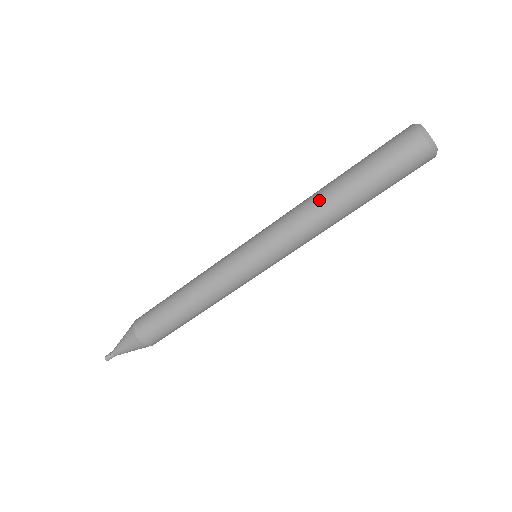
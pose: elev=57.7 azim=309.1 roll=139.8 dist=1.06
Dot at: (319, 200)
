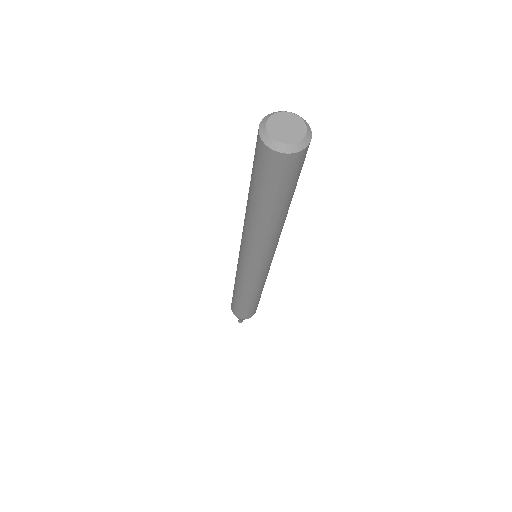
Dot at: (248, 221)
